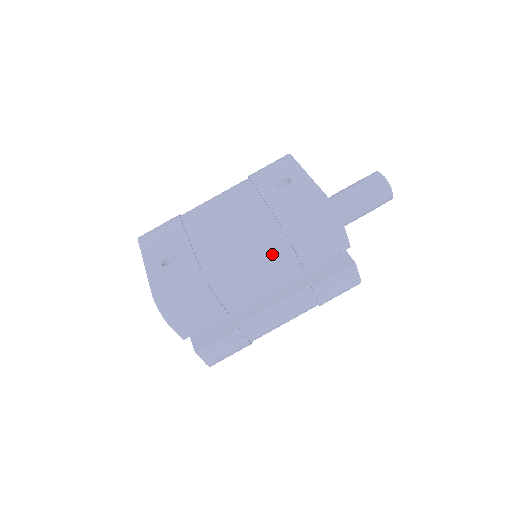
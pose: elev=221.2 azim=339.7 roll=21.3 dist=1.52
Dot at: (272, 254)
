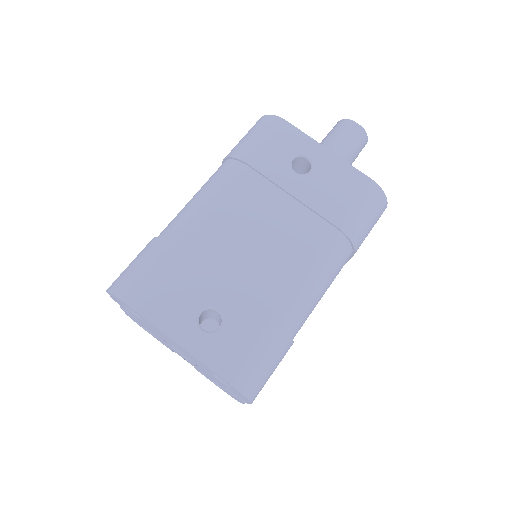
Dot at: (338, 267)
